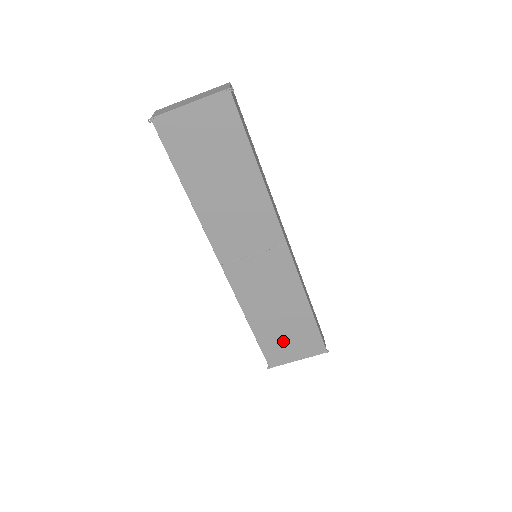
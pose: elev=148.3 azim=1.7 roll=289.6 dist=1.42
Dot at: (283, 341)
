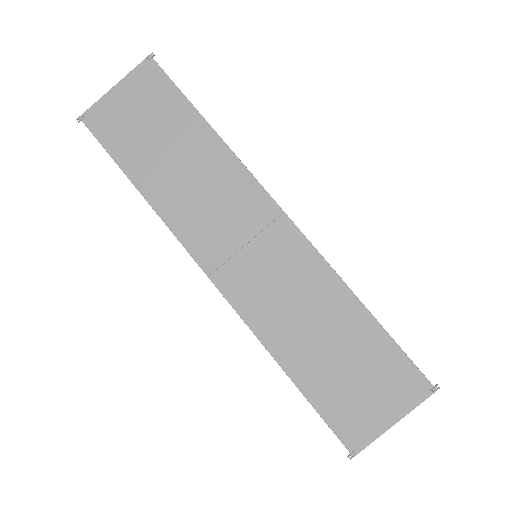
Dot at: (351, 388)
